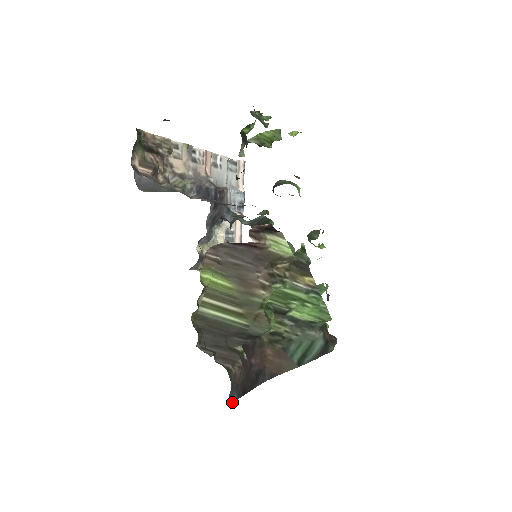
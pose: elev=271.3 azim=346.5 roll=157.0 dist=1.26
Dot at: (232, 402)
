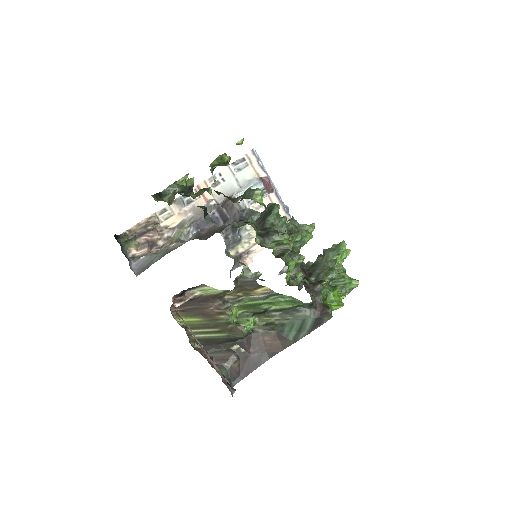
Dot at: occluded
